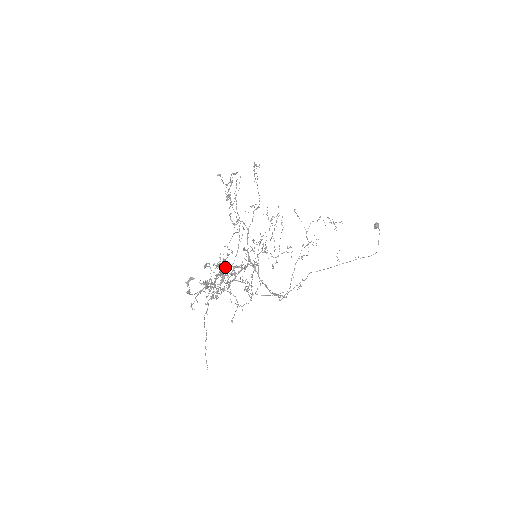
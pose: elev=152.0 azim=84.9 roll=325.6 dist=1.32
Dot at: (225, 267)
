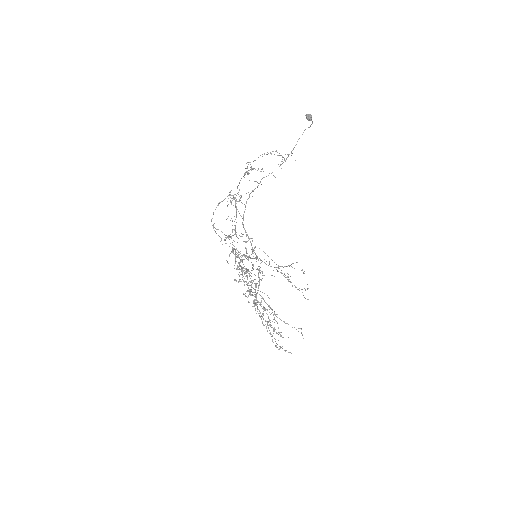
Dot at: (247, 285)
